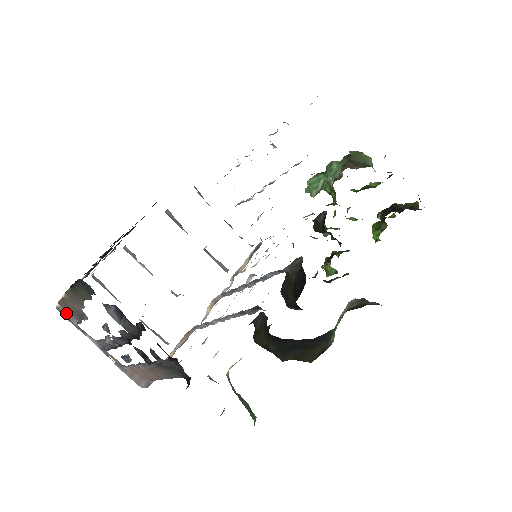
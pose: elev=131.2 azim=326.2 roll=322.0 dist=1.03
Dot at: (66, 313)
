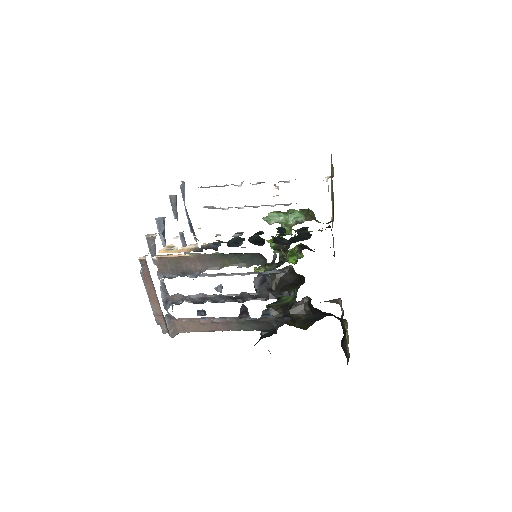
Dot at: (158, 267)
